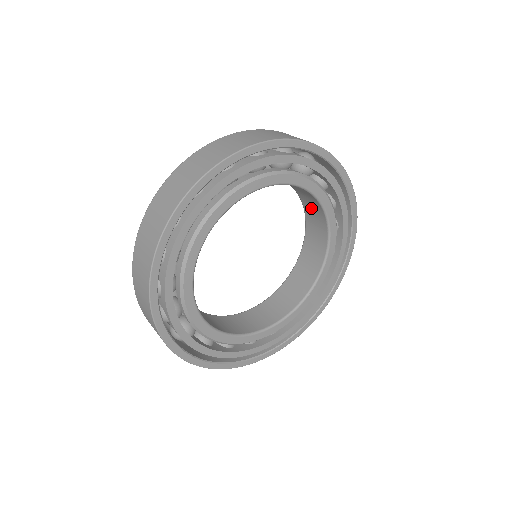
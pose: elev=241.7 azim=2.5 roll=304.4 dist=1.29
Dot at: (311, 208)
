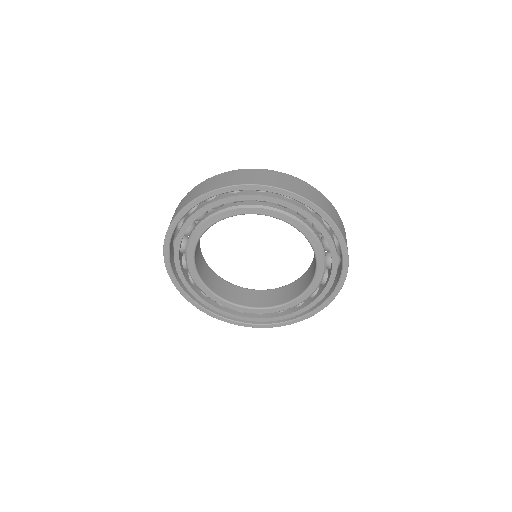
Dot at: occluded
